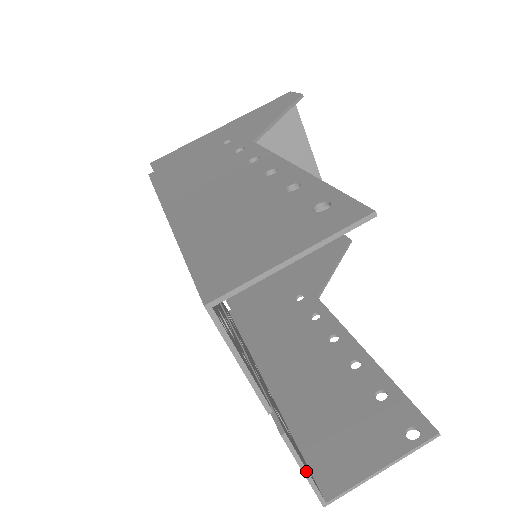
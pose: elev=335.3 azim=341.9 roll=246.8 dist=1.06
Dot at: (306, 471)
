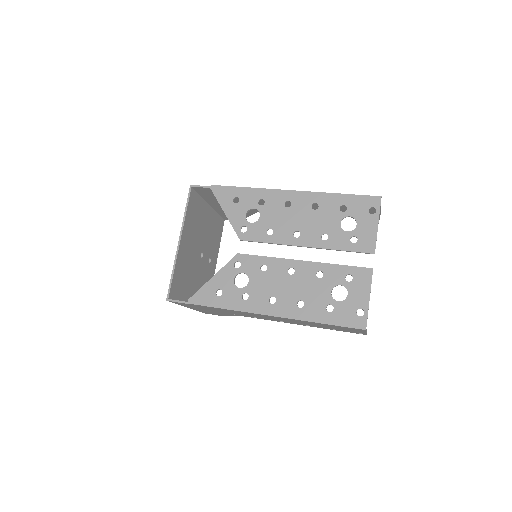
Dot at: occluded
